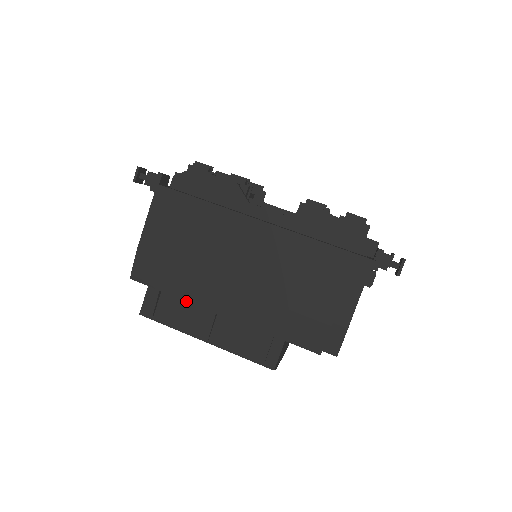
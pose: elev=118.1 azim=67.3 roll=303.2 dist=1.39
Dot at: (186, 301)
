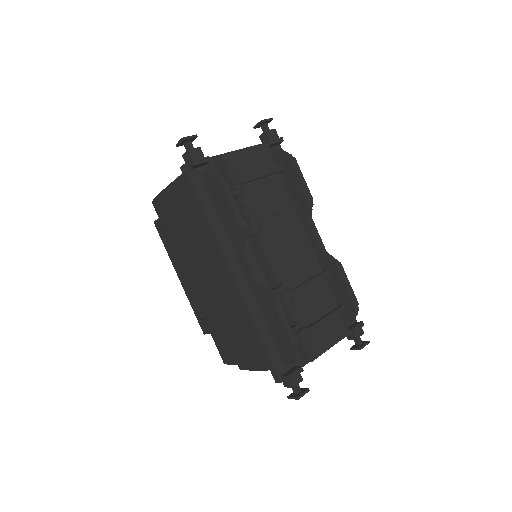
Dot at: occluded
